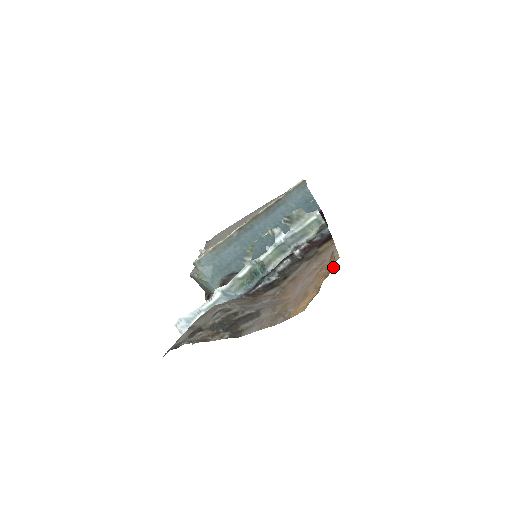
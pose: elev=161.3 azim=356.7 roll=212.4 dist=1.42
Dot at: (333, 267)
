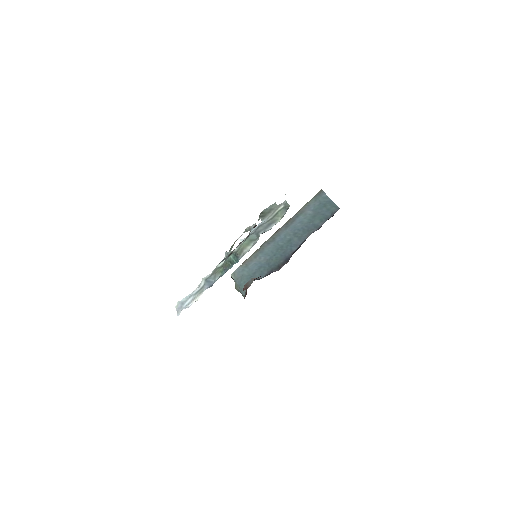
Dot at: occluded
